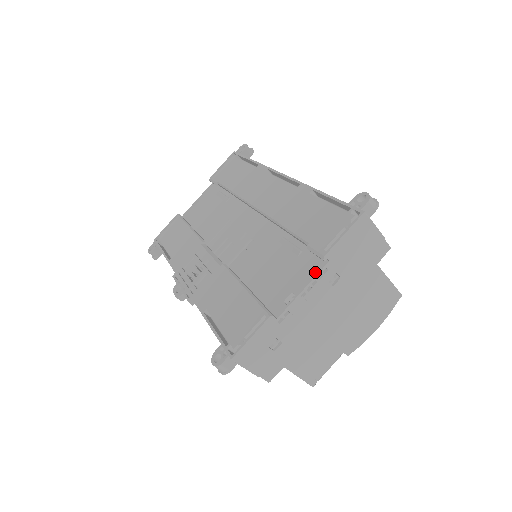
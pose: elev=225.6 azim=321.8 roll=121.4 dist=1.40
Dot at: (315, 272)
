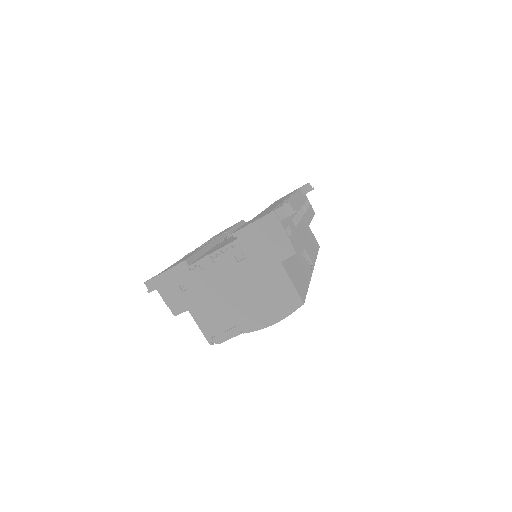
Dot at: (227, 244)
